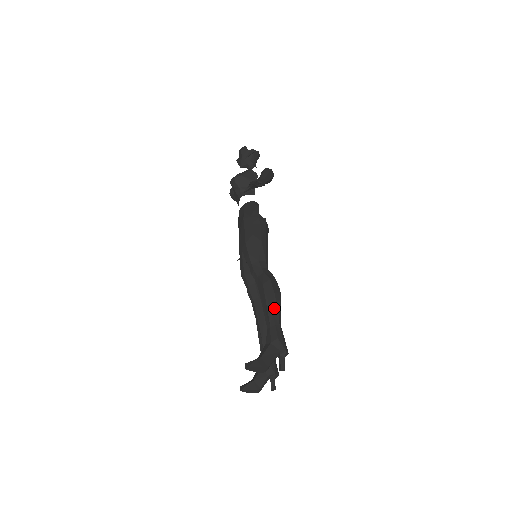
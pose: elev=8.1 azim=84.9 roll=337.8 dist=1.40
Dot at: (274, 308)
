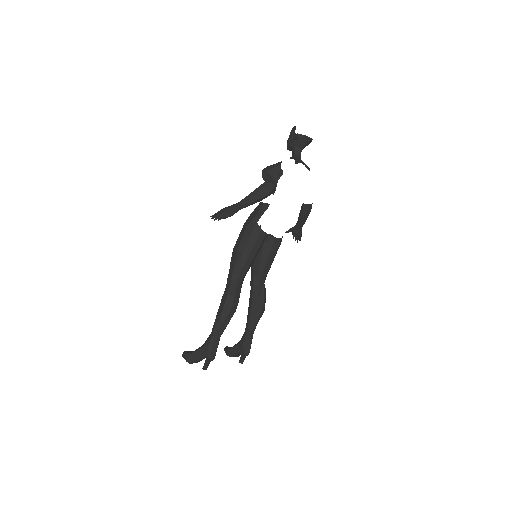
Dot at: (218, 321)
